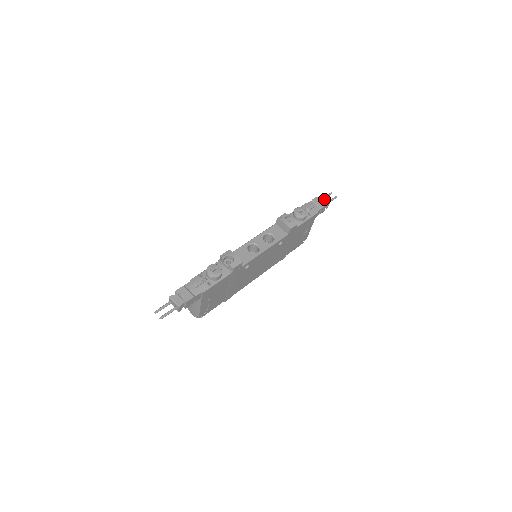
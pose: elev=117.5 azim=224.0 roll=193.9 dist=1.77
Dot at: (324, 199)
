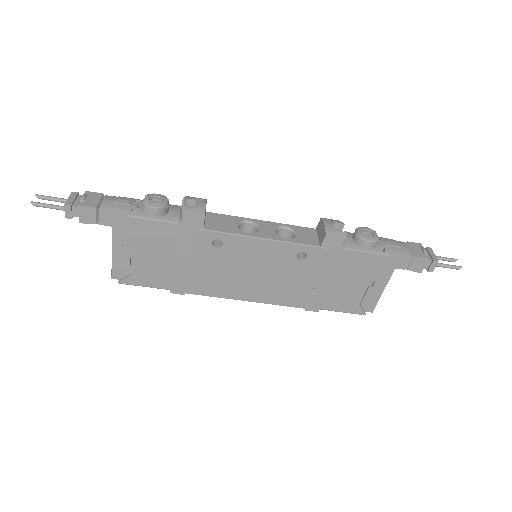
Dot at: (431, 253)
